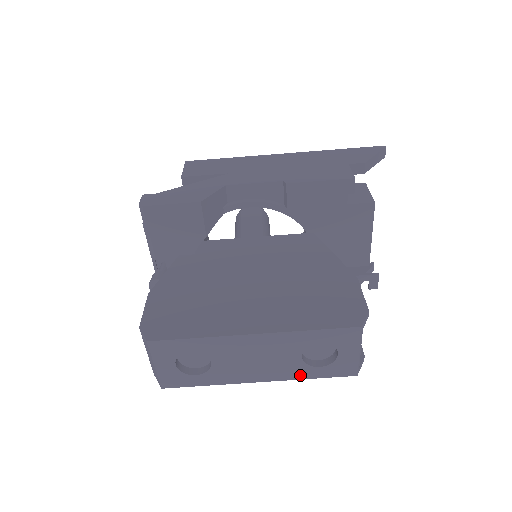
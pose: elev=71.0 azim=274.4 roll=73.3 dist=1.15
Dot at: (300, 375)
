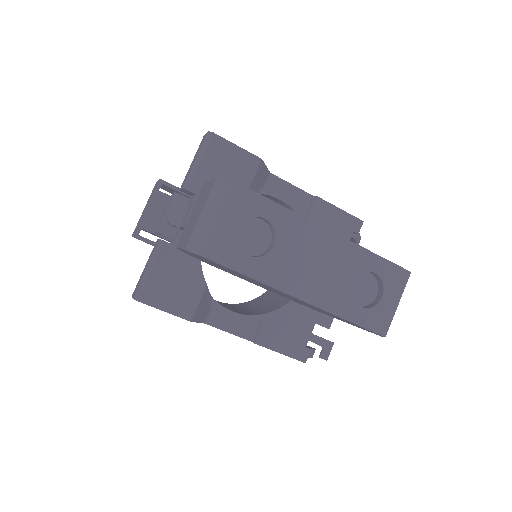
Dot at: (340, 310)
